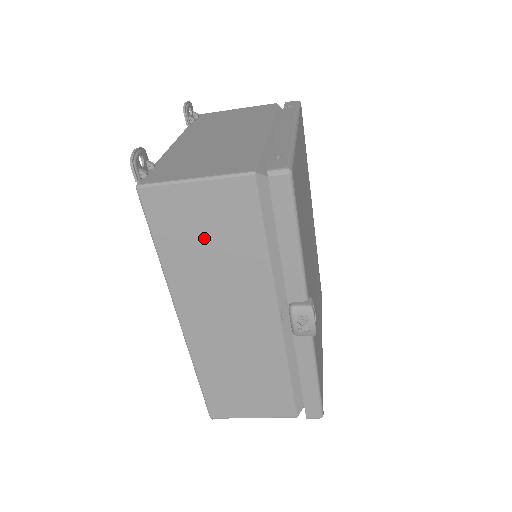
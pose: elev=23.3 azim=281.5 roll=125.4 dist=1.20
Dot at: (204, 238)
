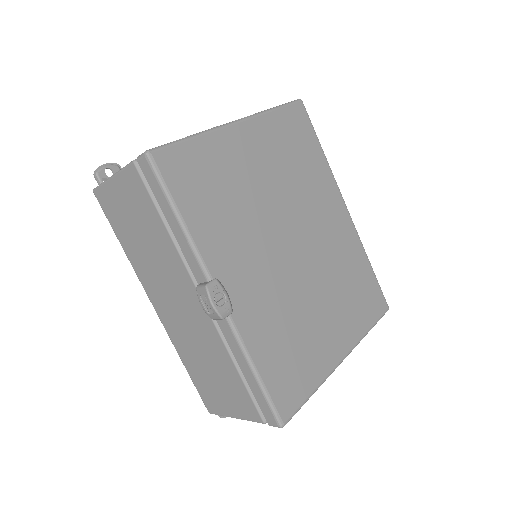
Dot at: (134, 226)
